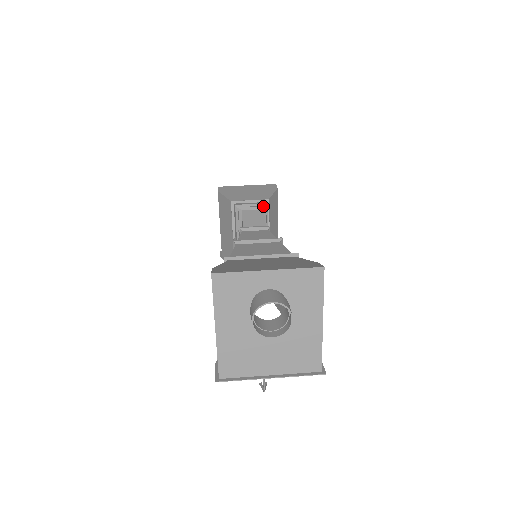
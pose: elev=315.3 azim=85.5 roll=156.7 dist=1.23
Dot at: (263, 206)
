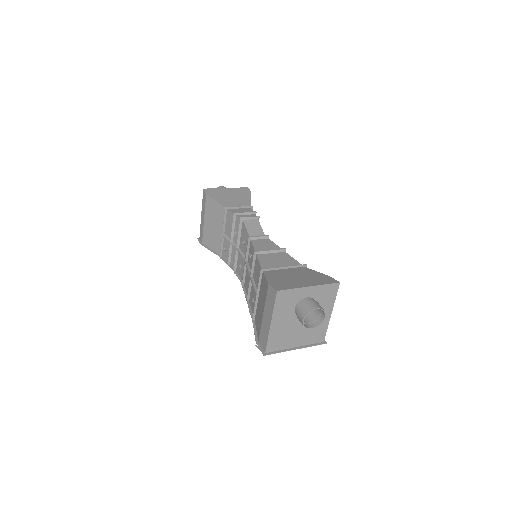
Dot at: (257, 216)
